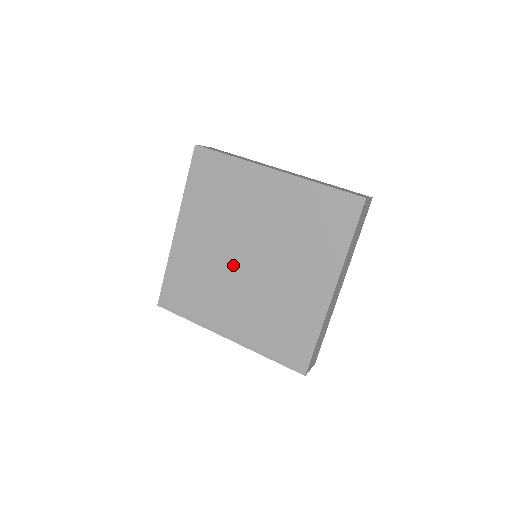
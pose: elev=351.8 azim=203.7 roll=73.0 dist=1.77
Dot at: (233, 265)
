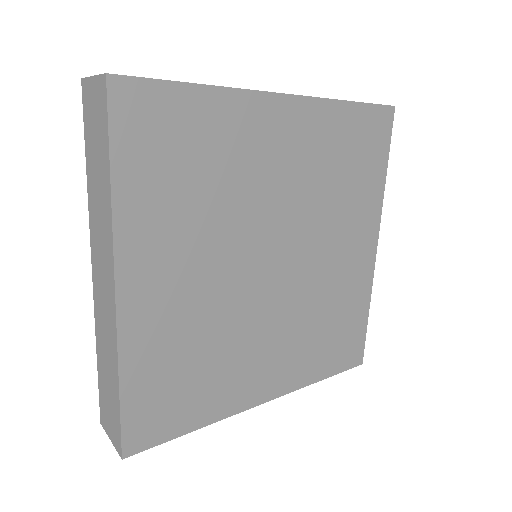
Dot at: (251, 289)
